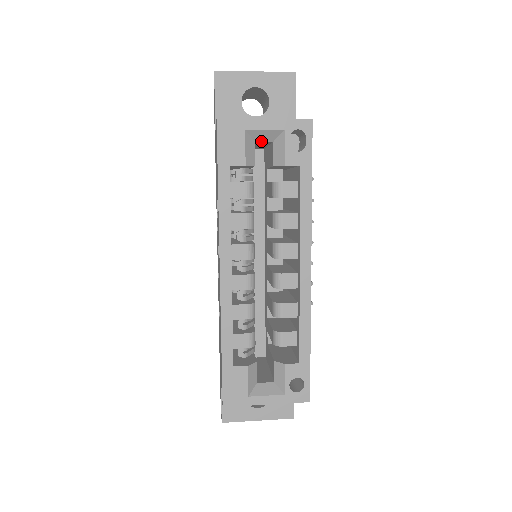
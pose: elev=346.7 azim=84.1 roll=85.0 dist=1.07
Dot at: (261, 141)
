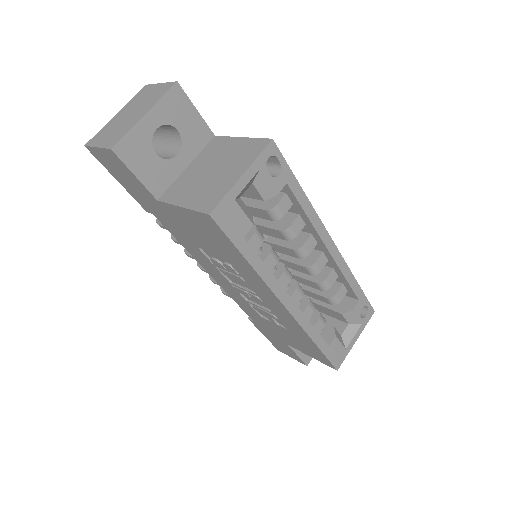
Dot at: occluded
